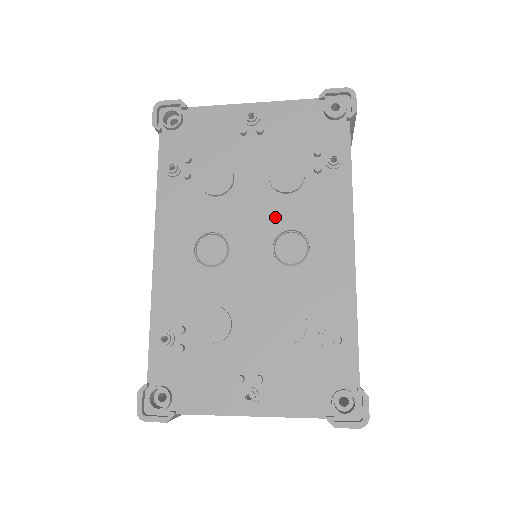
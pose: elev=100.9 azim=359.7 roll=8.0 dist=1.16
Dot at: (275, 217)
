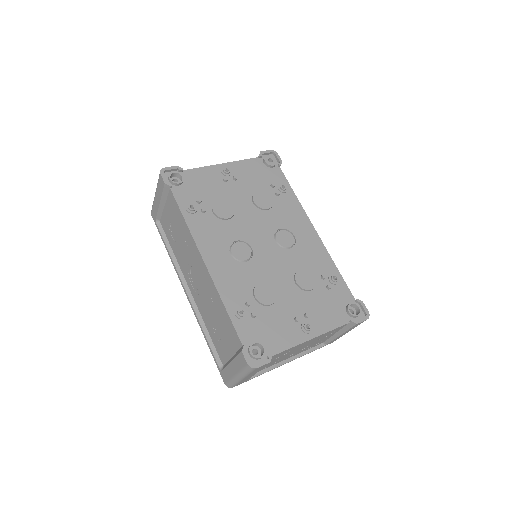
Dot at: (268, 224)
